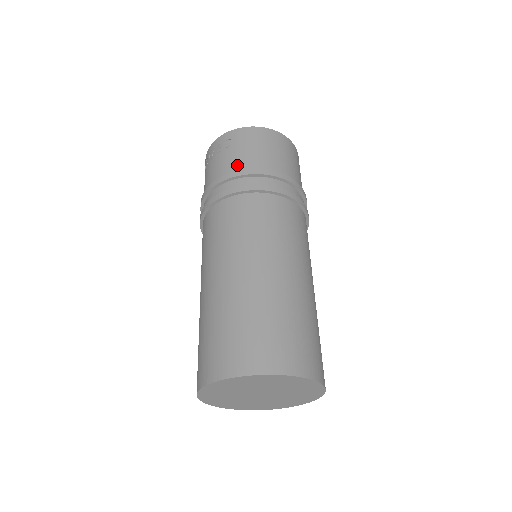
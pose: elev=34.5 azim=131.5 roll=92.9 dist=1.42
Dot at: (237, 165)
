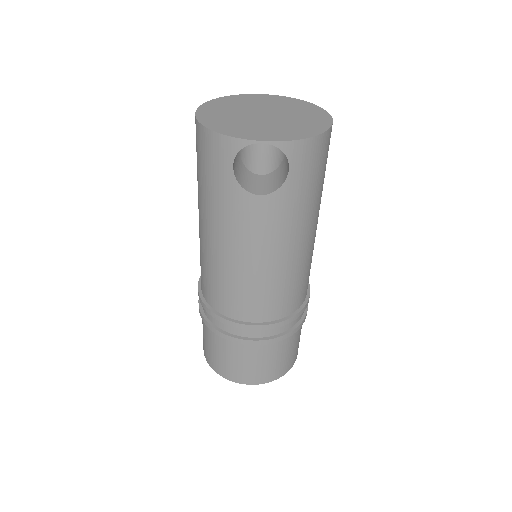
Dot at: occluded
